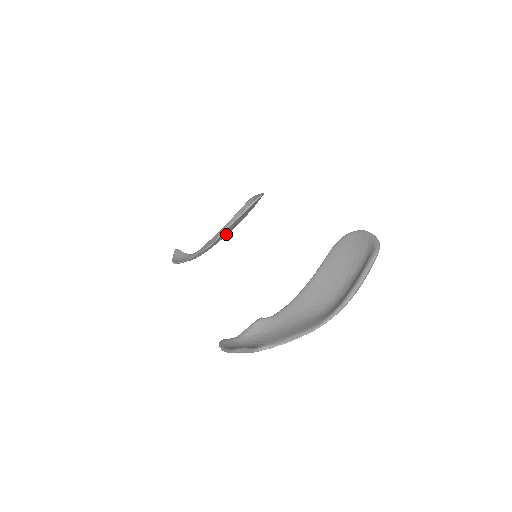
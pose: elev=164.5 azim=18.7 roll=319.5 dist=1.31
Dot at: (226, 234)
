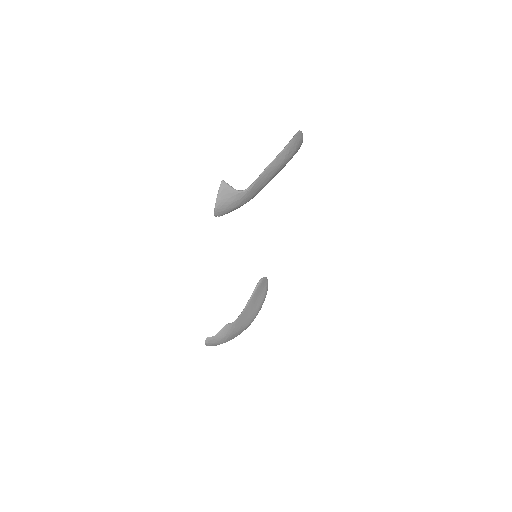
Dot at: (248, 318)
